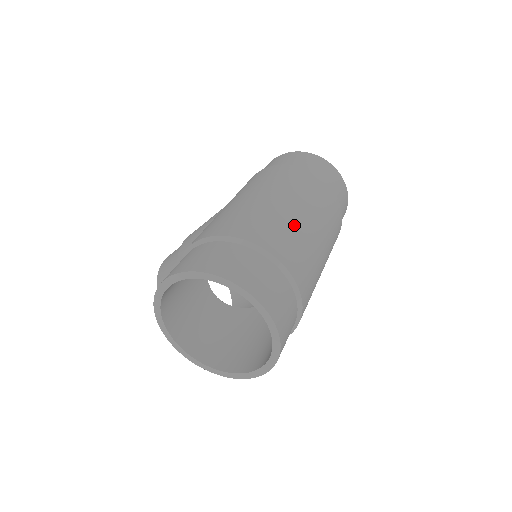
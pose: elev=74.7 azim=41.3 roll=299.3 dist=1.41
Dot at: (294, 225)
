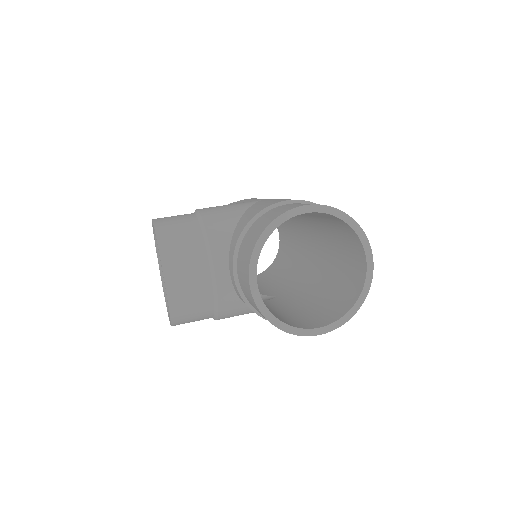
Dot at: occluded
